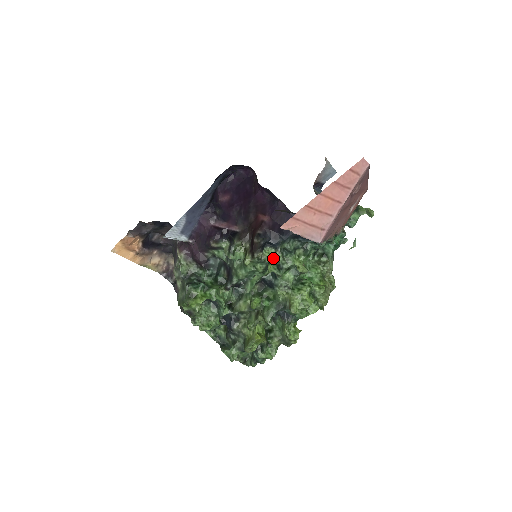
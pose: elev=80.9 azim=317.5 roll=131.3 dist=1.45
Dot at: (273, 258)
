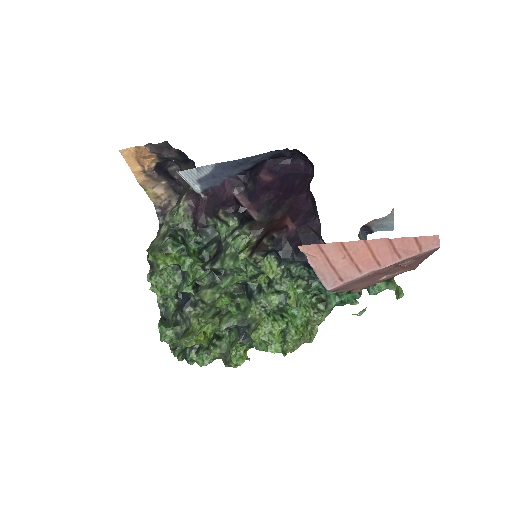
Dot at: (270, 271)
